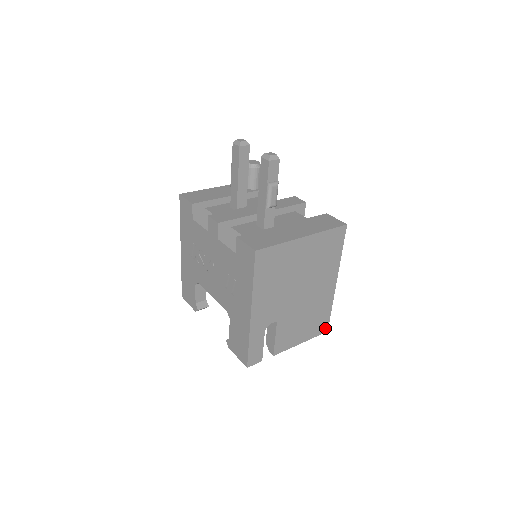
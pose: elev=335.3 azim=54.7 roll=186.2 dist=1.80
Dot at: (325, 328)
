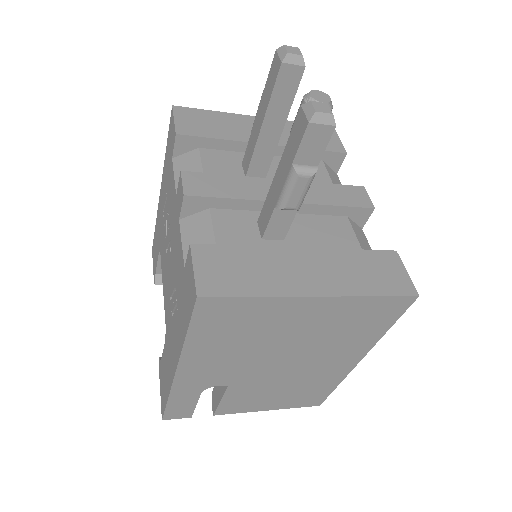
Dot at: (317, 402)
